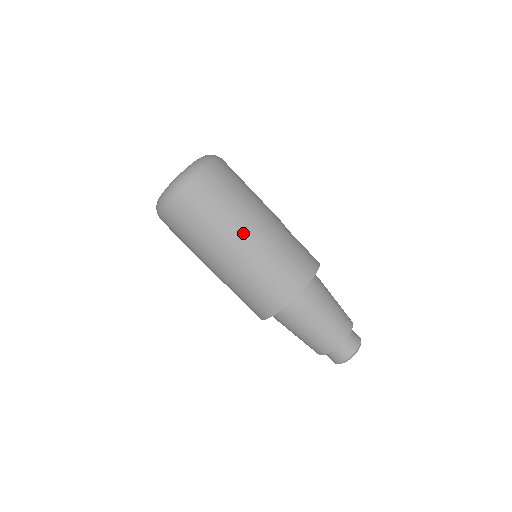
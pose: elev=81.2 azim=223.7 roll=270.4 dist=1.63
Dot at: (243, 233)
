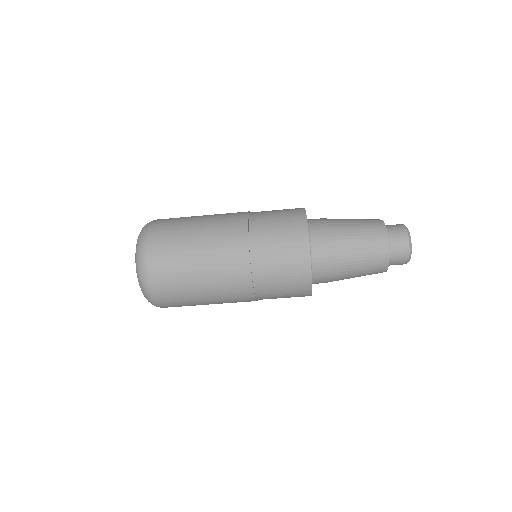
Dot at: (223, 284)
